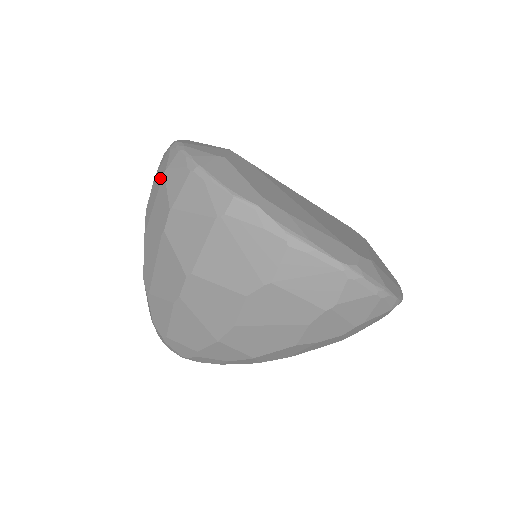
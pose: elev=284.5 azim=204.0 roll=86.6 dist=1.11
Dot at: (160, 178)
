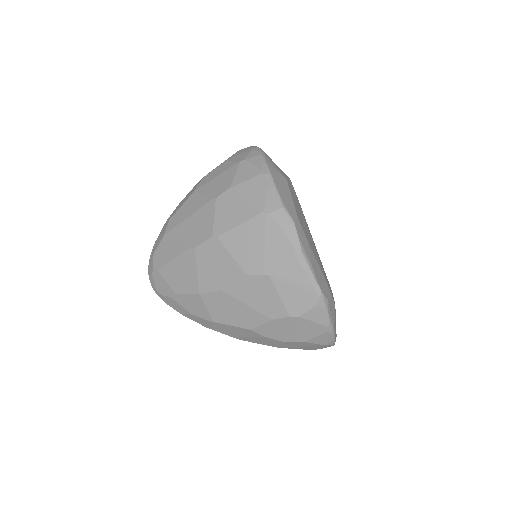
Dot at: (234, 163)
